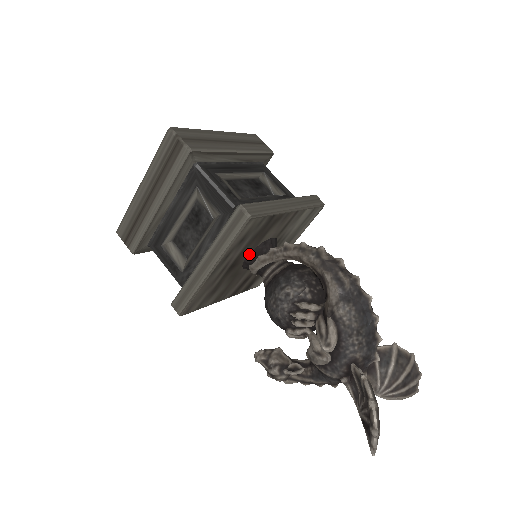
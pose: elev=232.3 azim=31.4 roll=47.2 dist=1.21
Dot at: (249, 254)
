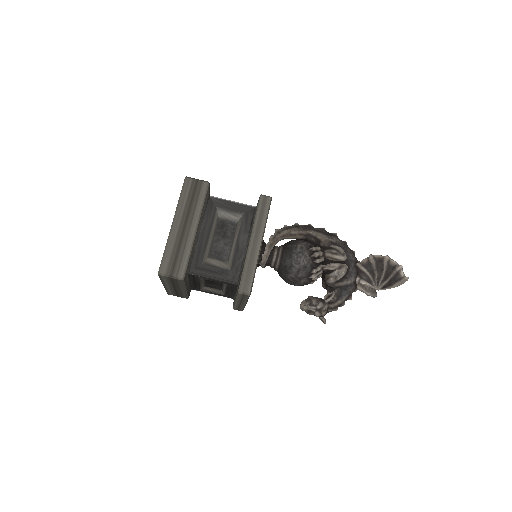
Dot at: occluded
